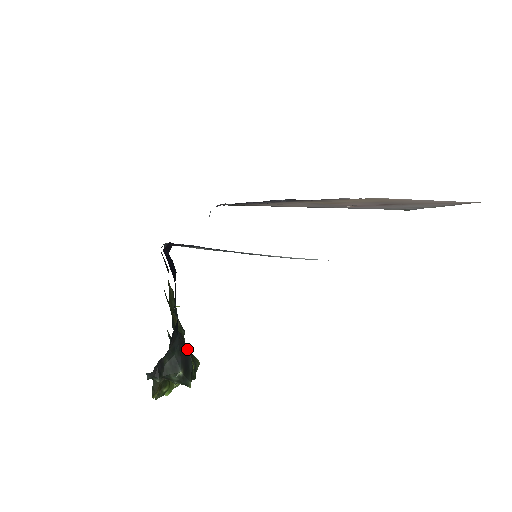
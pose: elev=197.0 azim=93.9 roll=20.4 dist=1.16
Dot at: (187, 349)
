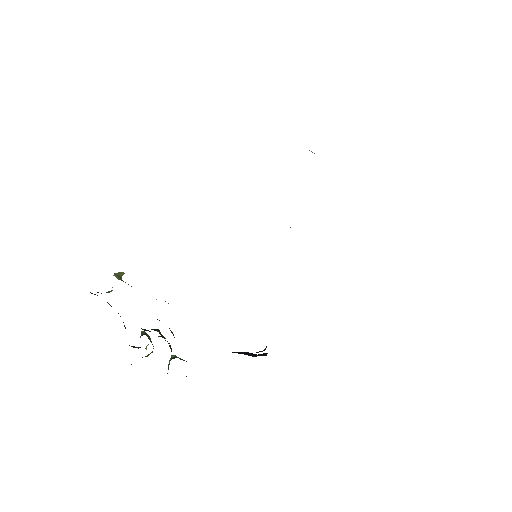
Dot at: occluded
